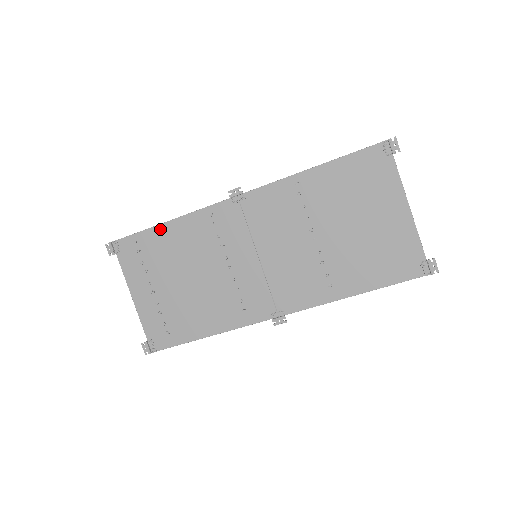
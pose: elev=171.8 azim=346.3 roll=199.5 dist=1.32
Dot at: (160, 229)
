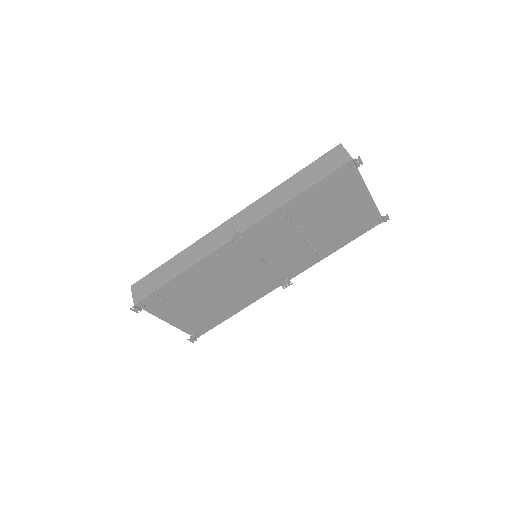
Dot at: (175, 280)
